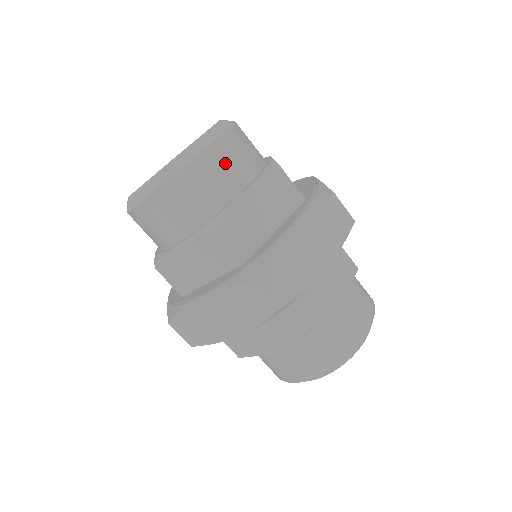
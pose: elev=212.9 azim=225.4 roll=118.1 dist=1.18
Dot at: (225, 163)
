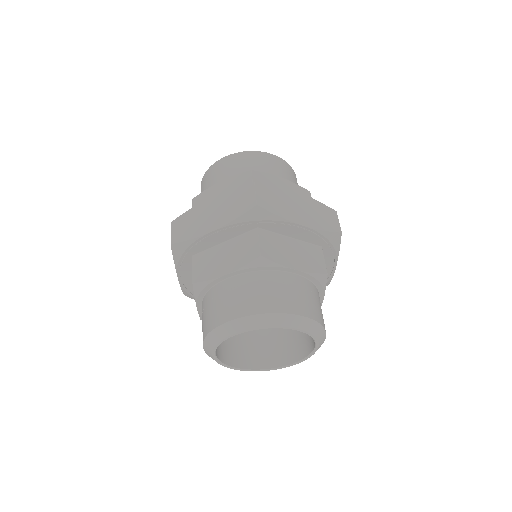
Dot at: (227, 167)
